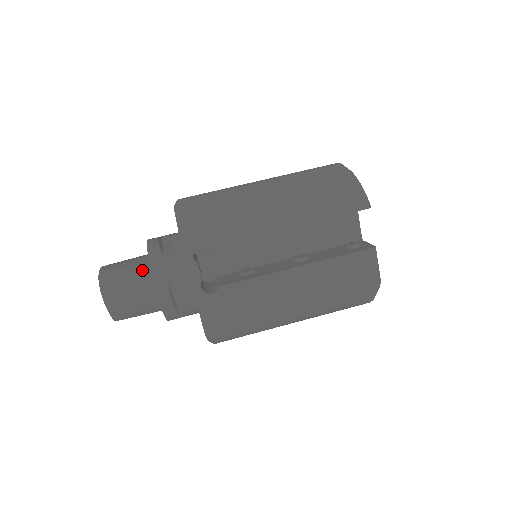
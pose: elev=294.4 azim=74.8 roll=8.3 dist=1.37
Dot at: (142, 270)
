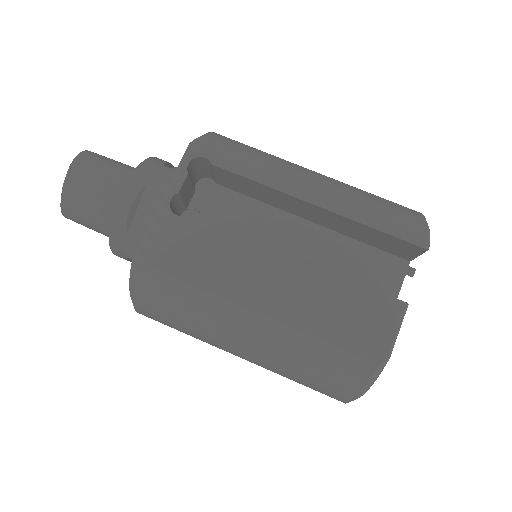
Dot at: (131, 169)
